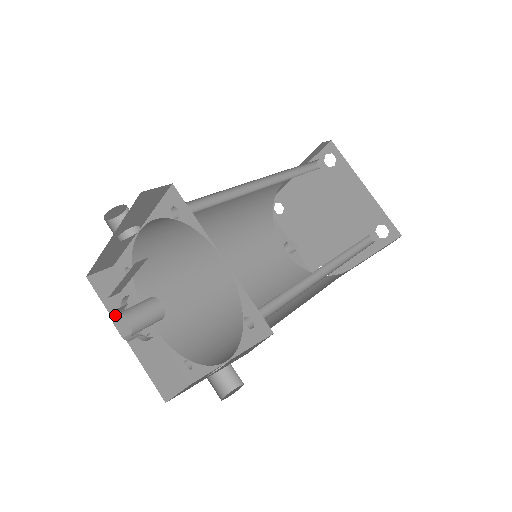
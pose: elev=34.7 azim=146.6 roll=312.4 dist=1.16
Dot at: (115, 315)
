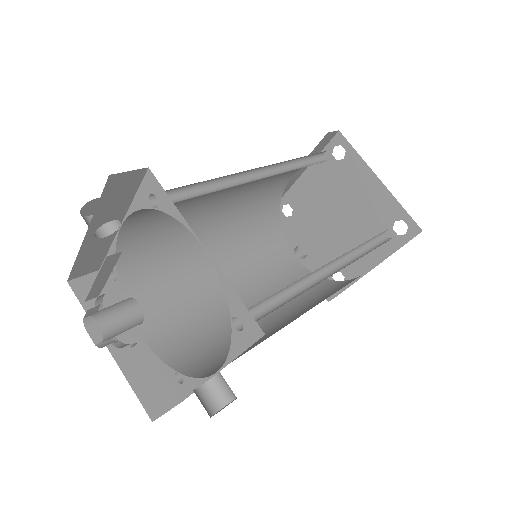
Dot at: (87, 318)
